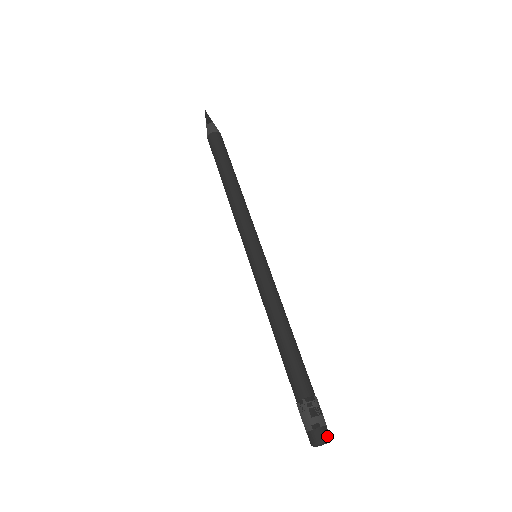
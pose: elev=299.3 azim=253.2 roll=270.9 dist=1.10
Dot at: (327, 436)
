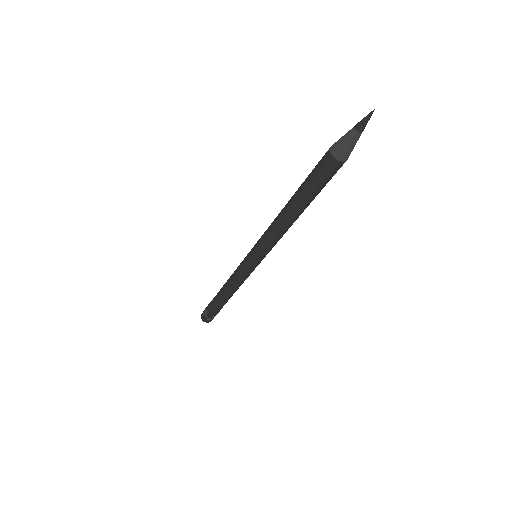
Dot at: (208, 322)
